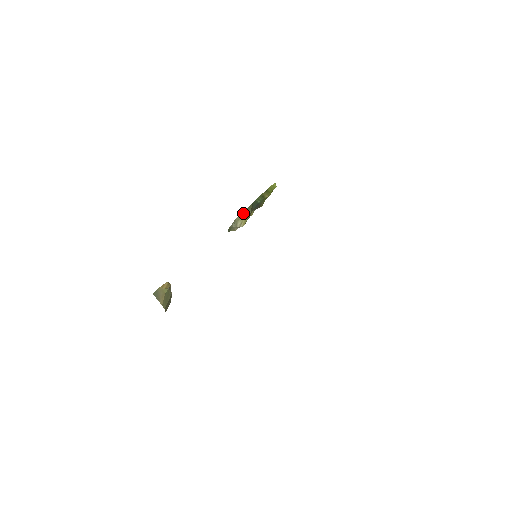
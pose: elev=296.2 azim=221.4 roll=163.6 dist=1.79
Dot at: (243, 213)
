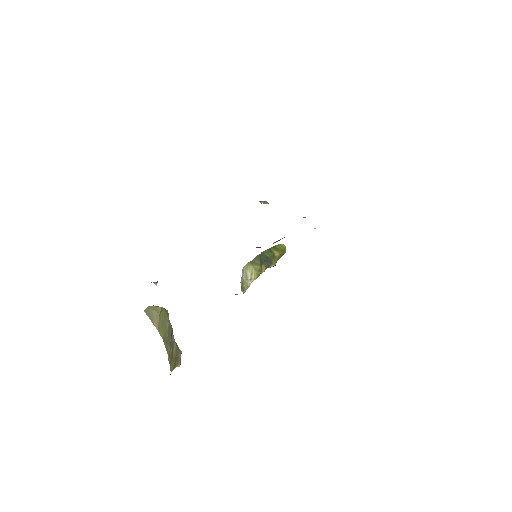
Dot at: (251, 262)
